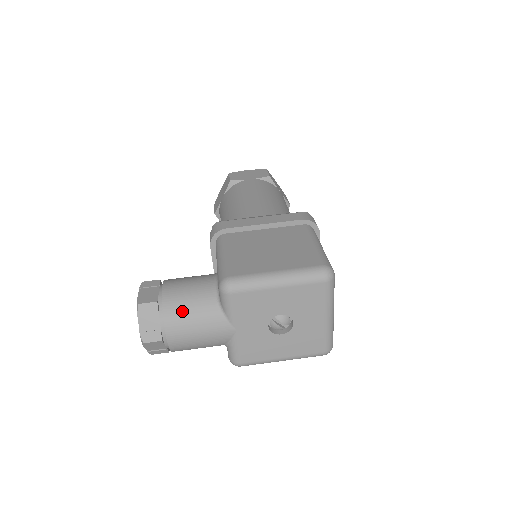
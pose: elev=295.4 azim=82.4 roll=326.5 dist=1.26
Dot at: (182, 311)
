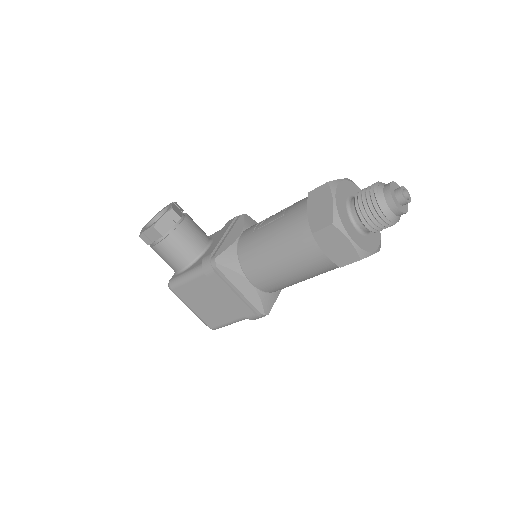
Dot at: occluded
